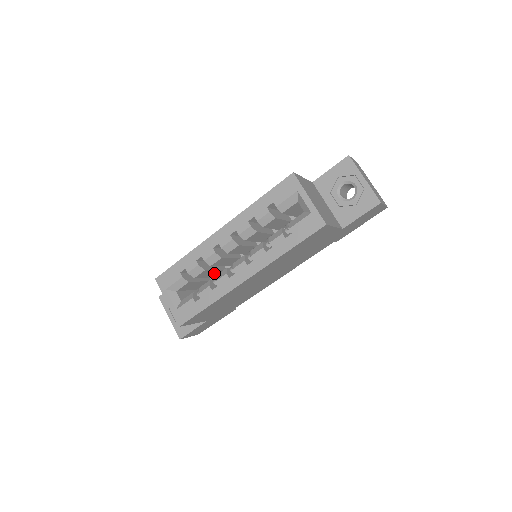
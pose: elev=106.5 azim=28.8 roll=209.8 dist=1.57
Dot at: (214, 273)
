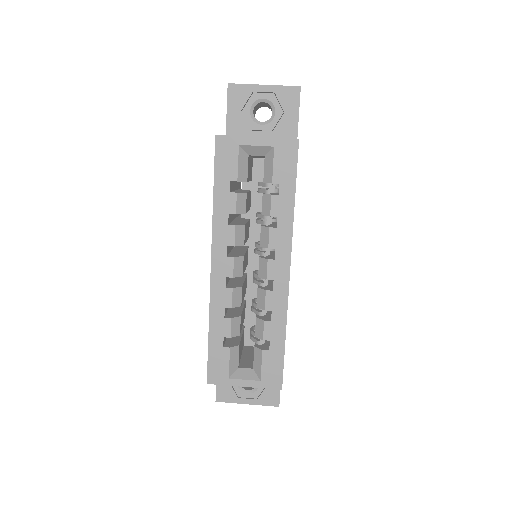
Dot at: (243, 314)
